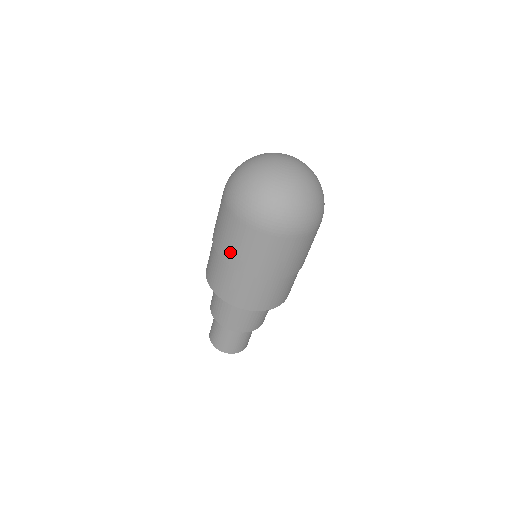
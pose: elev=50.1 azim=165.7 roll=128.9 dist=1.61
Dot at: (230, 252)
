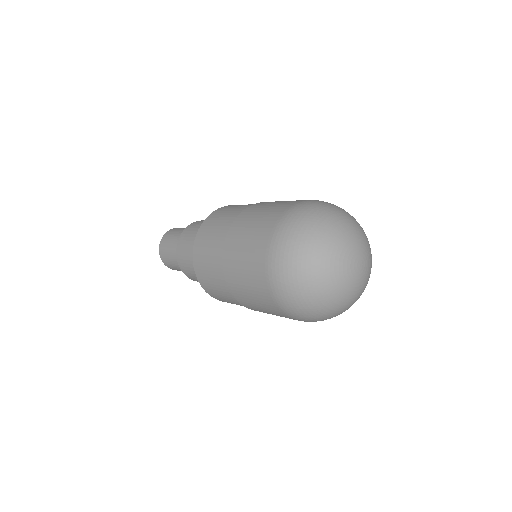
Dot at: occluded
